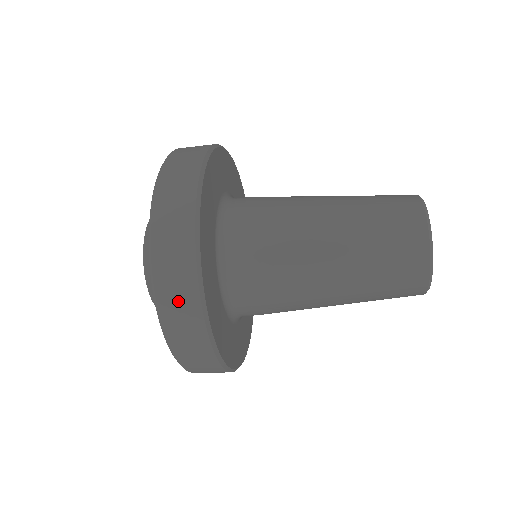
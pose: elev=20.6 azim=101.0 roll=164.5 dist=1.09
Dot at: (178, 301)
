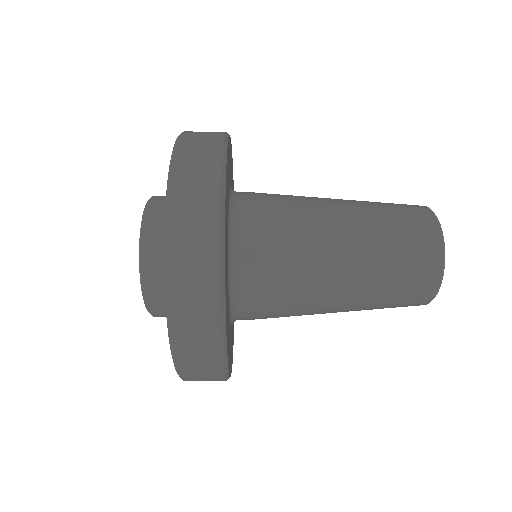
Dot at: (194, 280)
